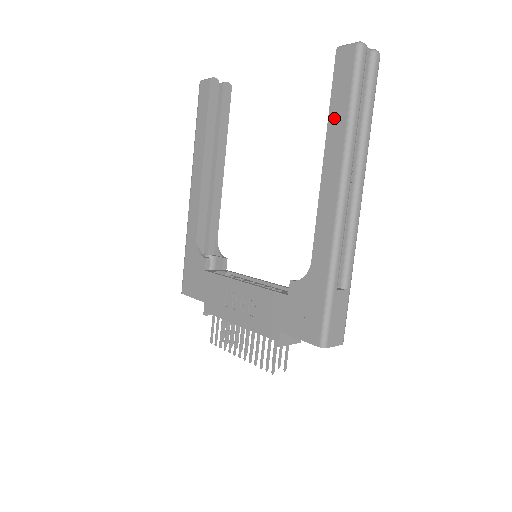
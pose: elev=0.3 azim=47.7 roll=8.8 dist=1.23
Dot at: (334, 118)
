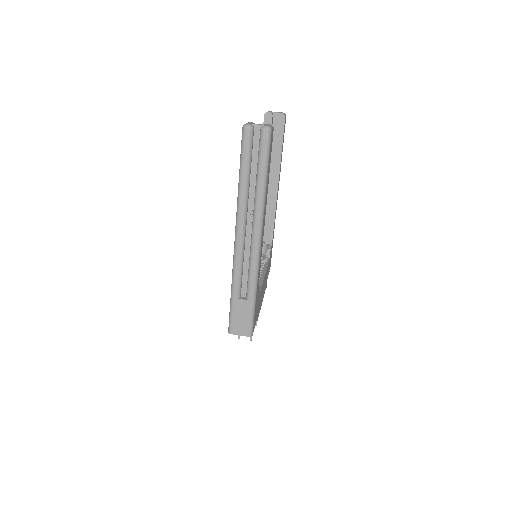
Dot at: occluded
